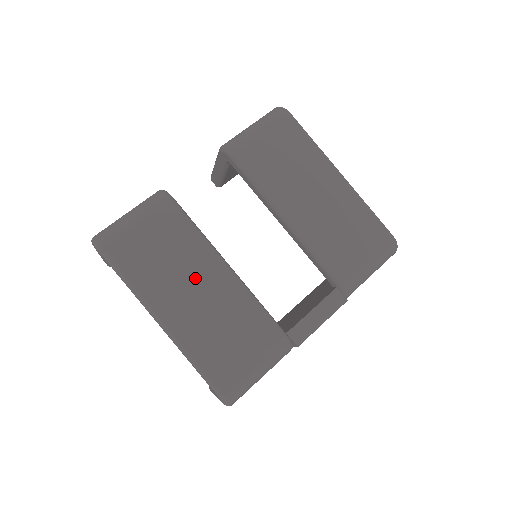
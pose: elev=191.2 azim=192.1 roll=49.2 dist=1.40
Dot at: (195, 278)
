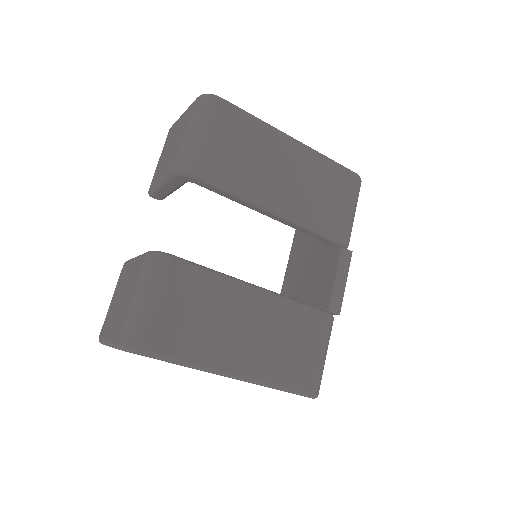
Dot at: (238, 318)
